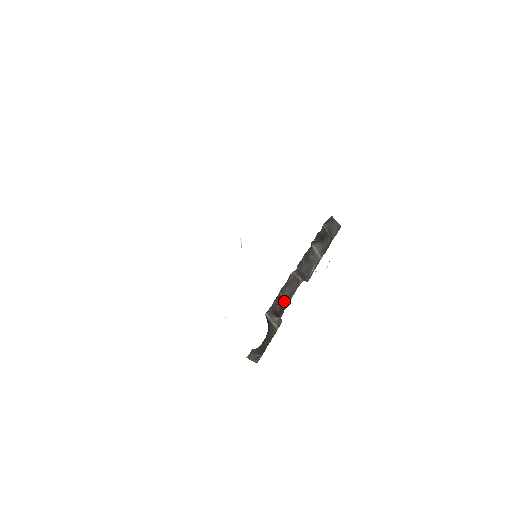
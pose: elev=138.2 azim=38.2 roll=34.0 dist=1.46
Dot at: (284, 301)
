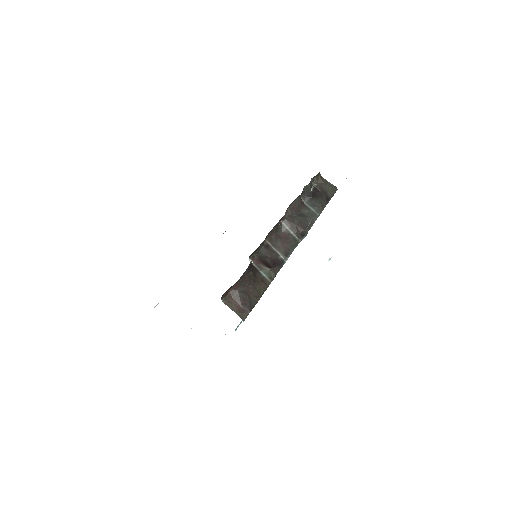
Dot at: (278, 258)
